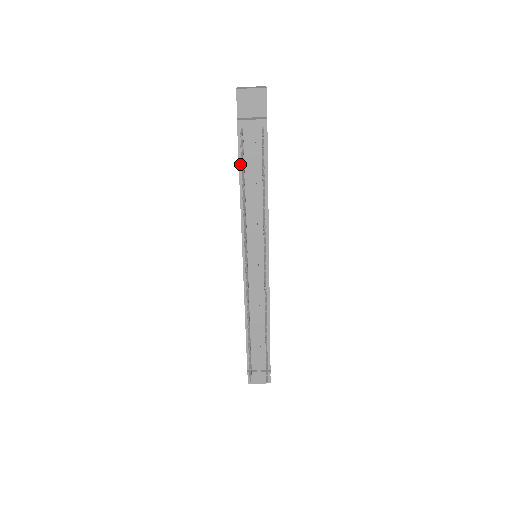
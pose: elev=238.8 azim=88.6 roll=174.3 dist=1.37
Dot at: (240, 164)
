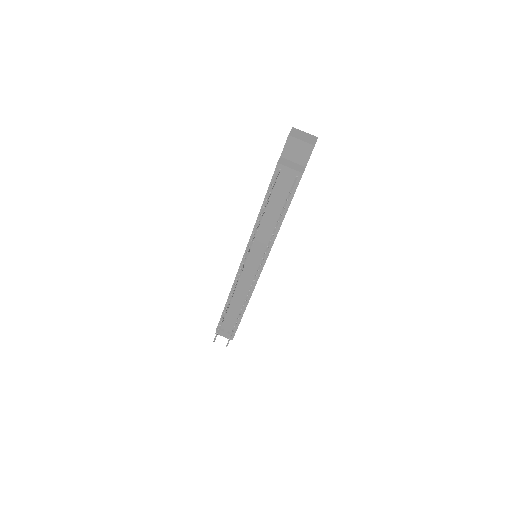
Dot at: (268, 193)
